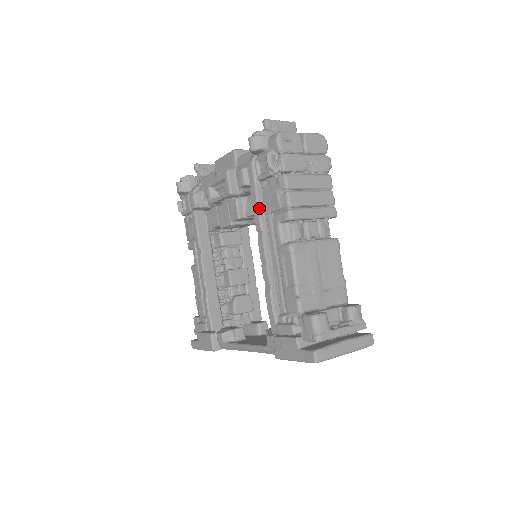
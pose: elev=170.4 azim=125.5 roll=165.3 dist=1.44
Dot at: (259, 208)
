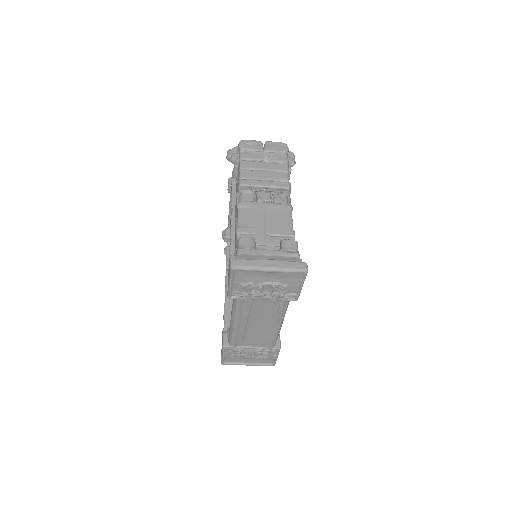
Dot at: (232, 195)
